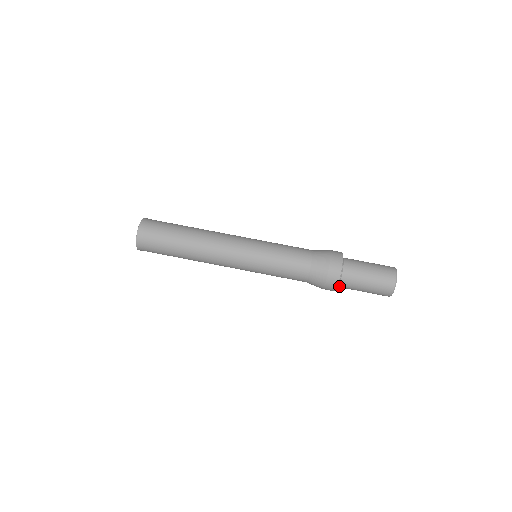
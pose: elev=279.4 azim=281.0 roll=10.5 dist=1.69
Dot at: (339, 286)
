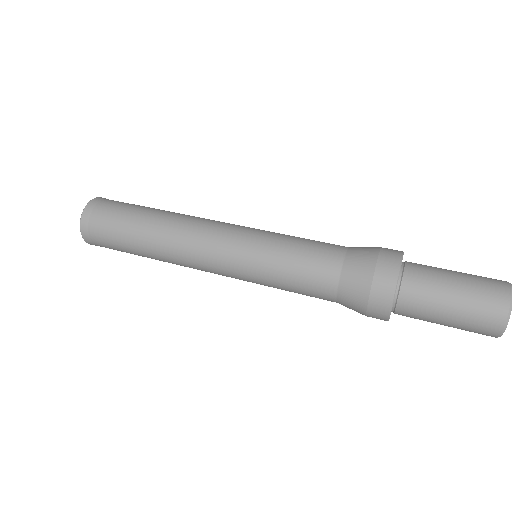
Dot at: (396, 313)
